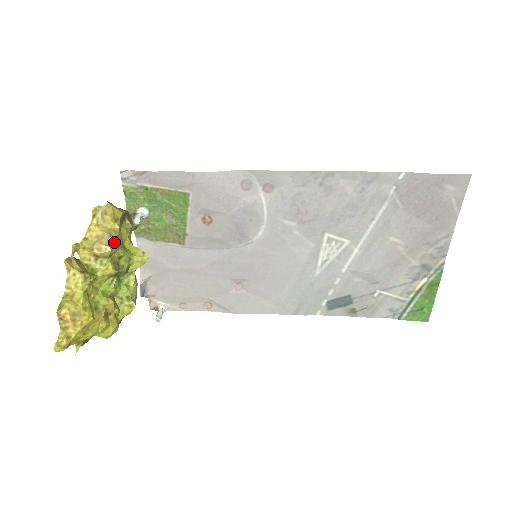
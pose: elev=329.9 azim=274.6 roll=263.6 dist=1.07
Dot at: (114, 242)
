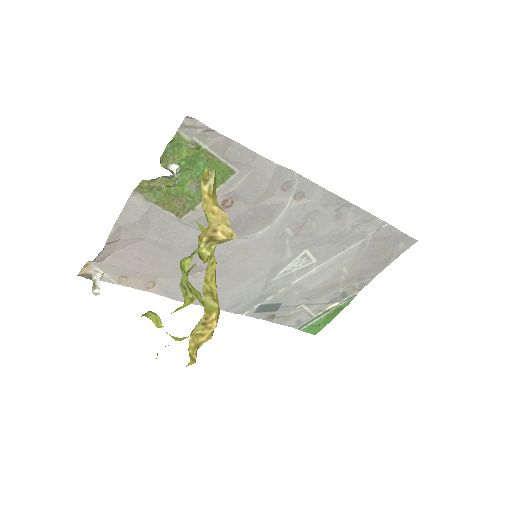
Dot at: occluded
